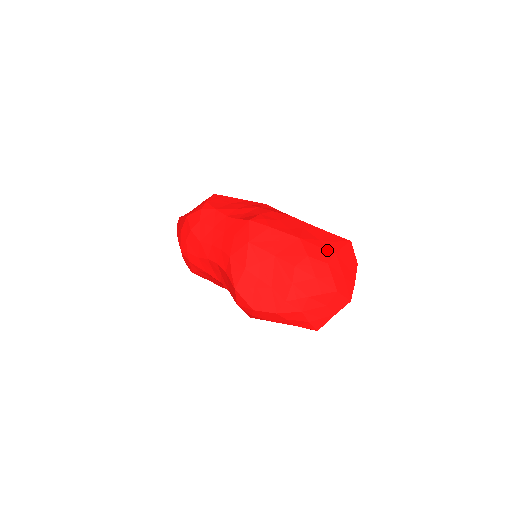
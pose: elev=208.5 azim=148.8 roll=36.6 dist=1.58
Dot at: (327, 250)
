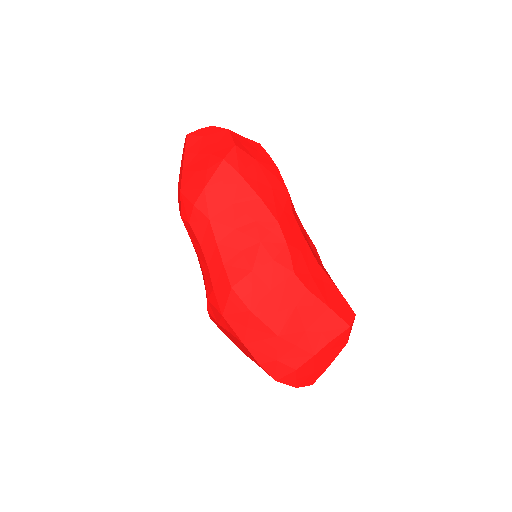
Dot at: (305, 351)
